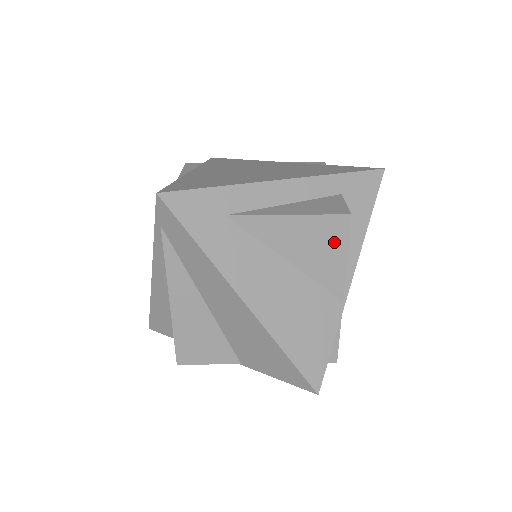
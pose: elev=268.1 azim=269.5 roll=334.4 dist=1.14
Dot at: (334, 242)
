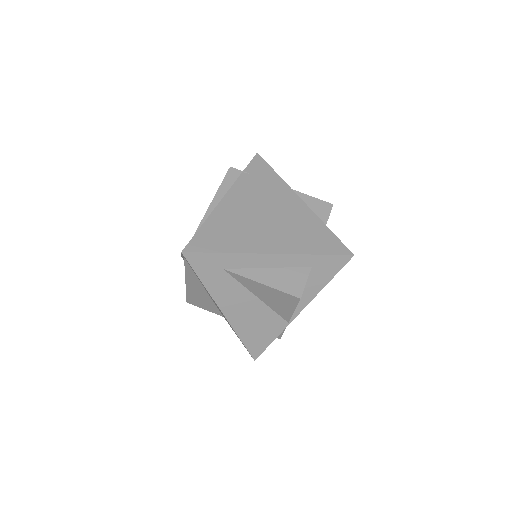
Dot at: (288, 303)
